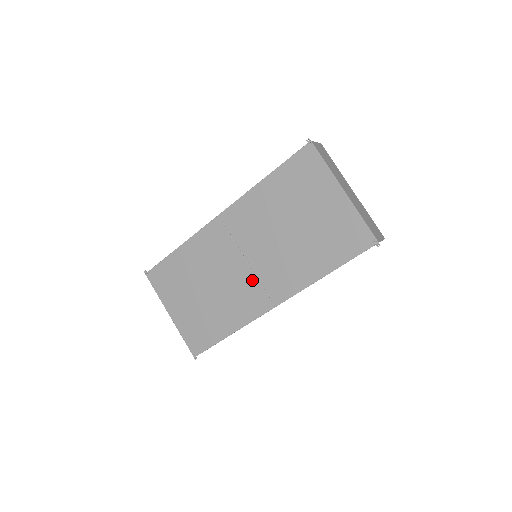
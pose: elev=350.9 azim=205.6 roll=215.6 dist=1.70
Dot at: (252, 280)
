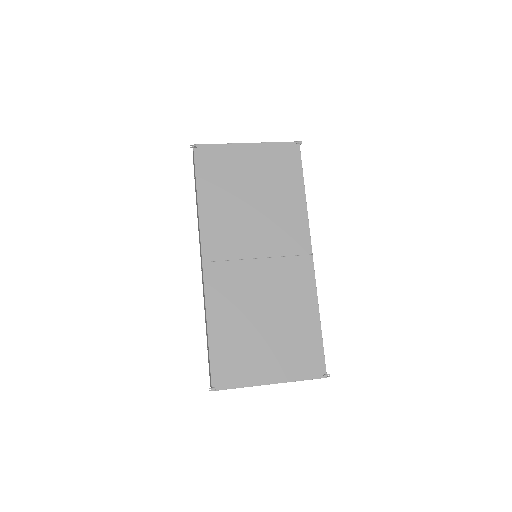
Dot at: (279, 263)
